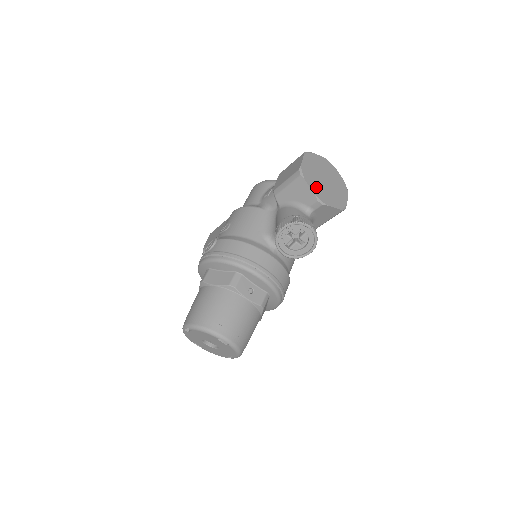
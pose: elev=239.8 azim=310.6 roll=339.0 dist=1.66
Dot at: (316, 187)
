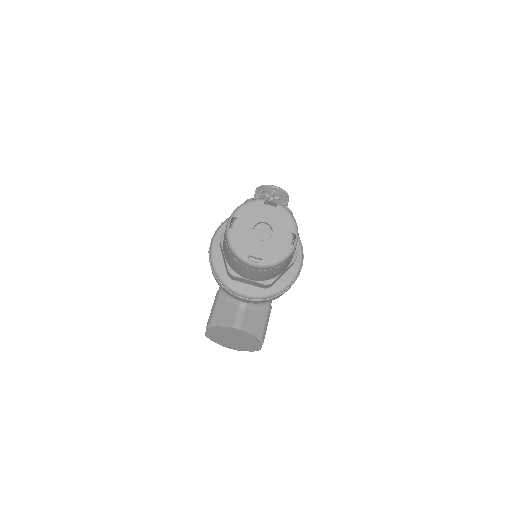
Dot at: occluded
